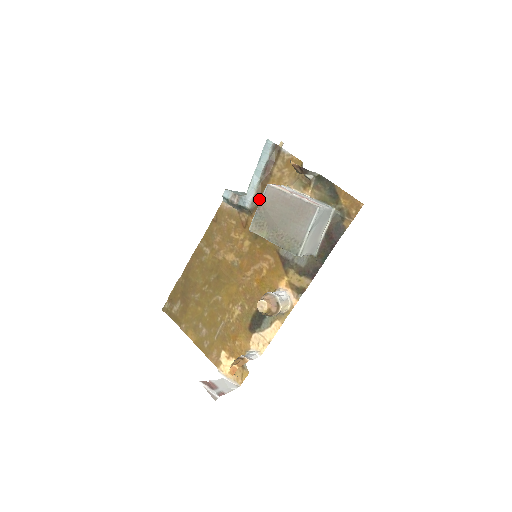
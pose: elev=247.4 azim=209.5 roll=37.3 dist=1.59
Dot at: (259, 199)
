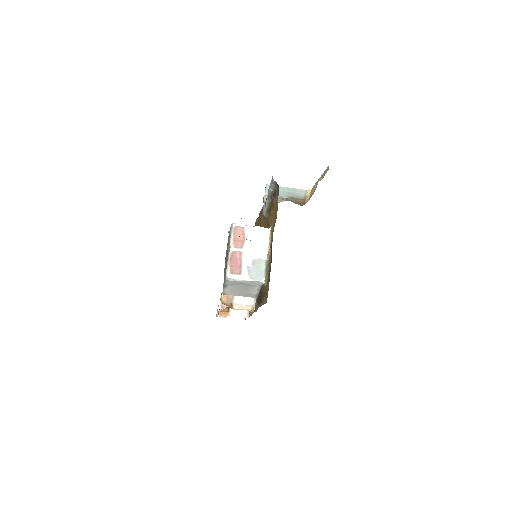
Dot at: (269, 215)
